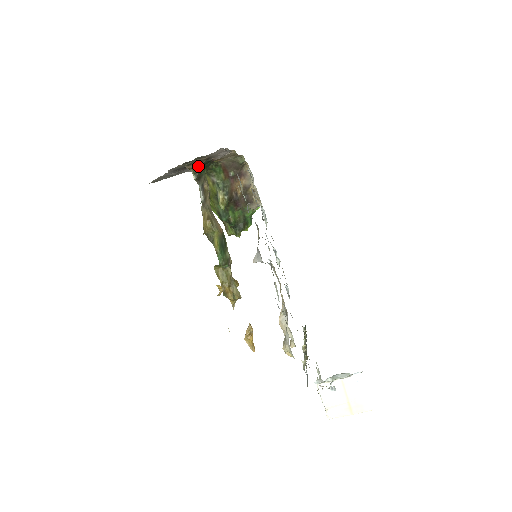
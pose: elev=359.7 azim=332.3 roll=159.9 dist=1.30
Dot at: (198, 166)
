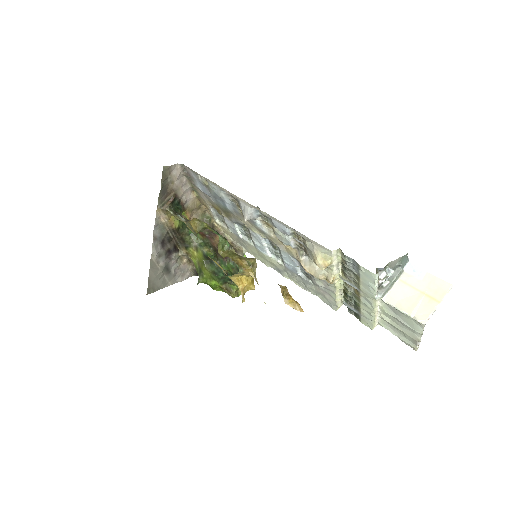
Dot at: (171, 204)
